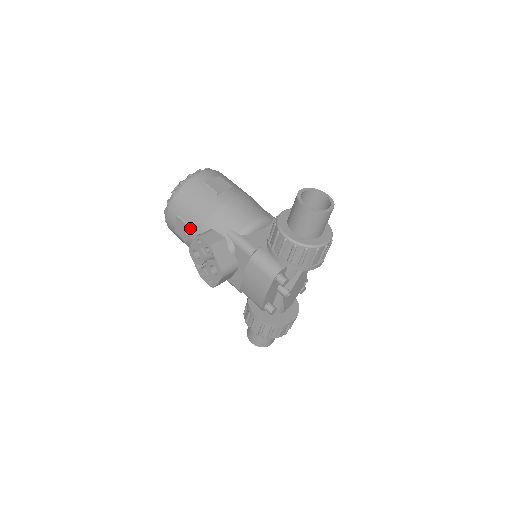
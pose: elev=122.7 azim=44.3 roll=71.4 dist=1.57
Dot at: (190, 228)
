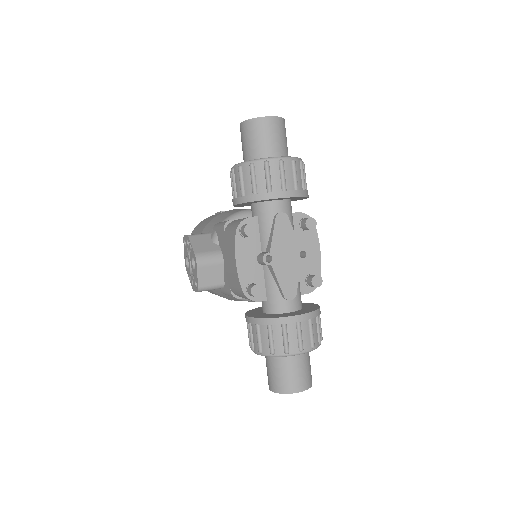
Dot at: occluded
